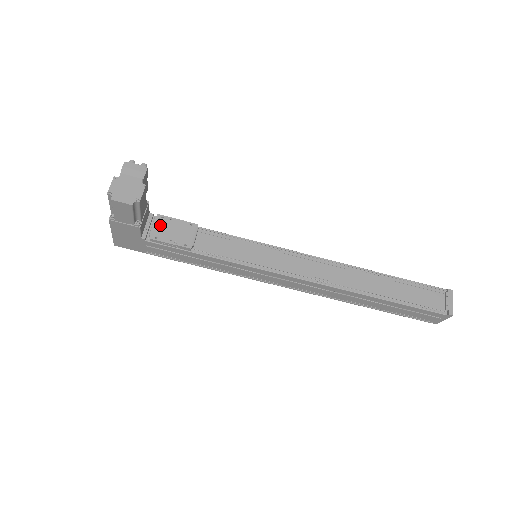
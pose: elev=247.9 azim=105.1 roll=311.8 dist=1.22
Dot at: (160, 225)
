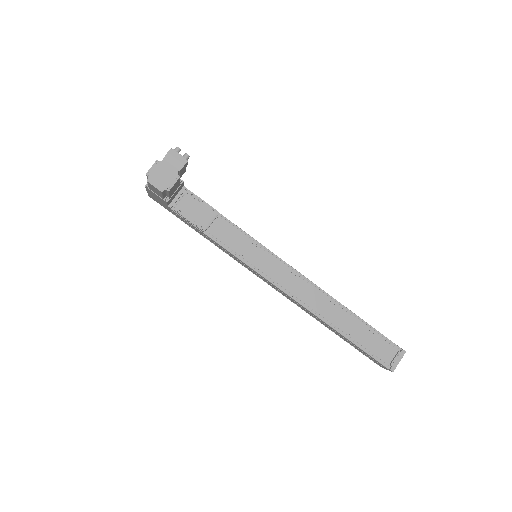
Dot at: (187, 201)
